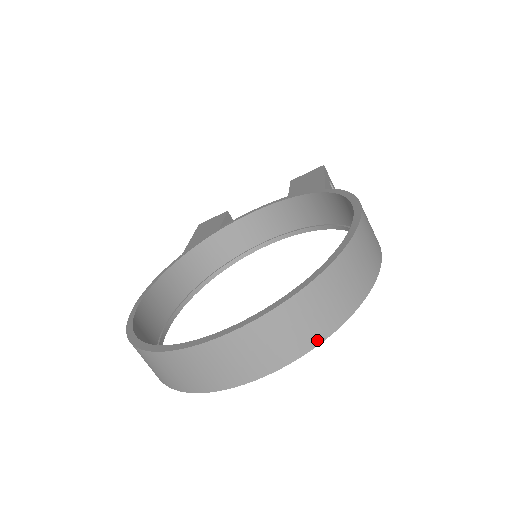
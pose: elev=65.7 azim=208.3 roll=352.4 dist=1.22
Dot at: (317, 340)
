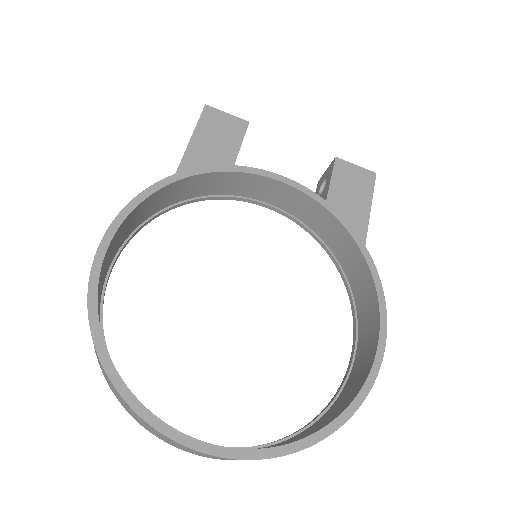
Dot at: occluded
